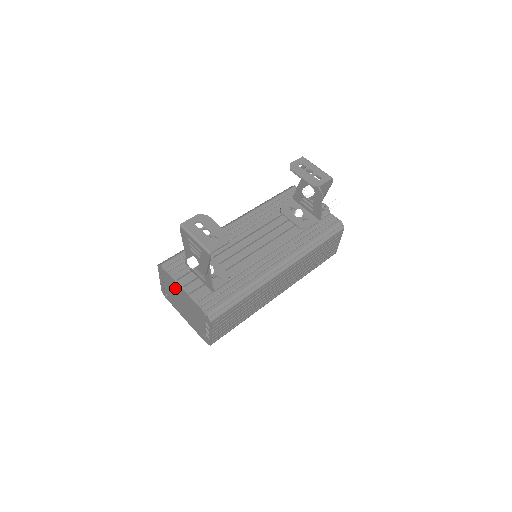
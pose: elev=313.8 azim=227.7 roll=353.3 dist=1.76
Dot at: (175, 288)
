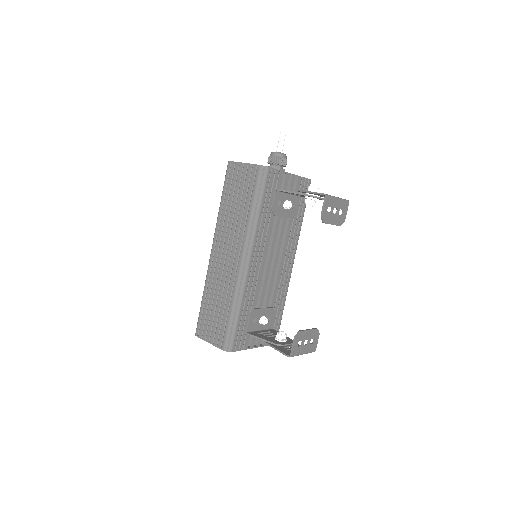
Dot at: occluded
